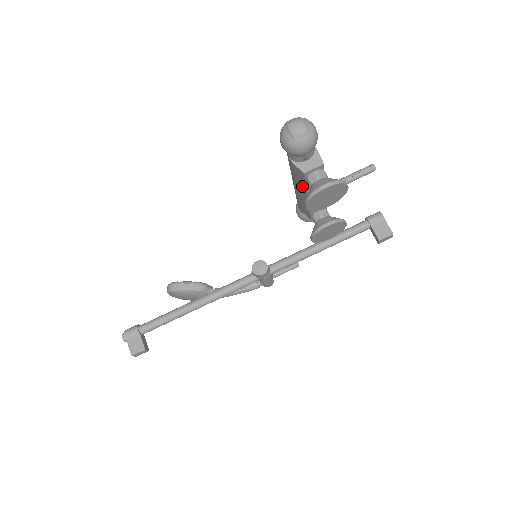
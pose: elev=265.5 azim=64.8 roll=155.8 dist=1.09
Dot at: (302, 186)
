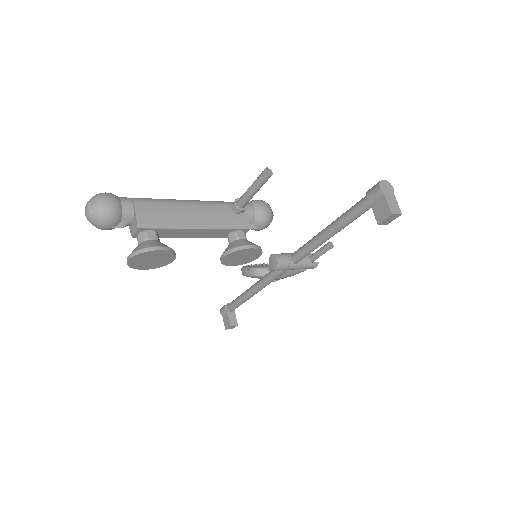
Dot at: occluded
